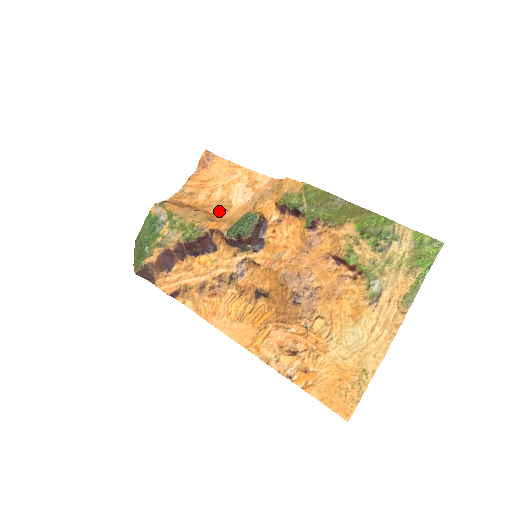
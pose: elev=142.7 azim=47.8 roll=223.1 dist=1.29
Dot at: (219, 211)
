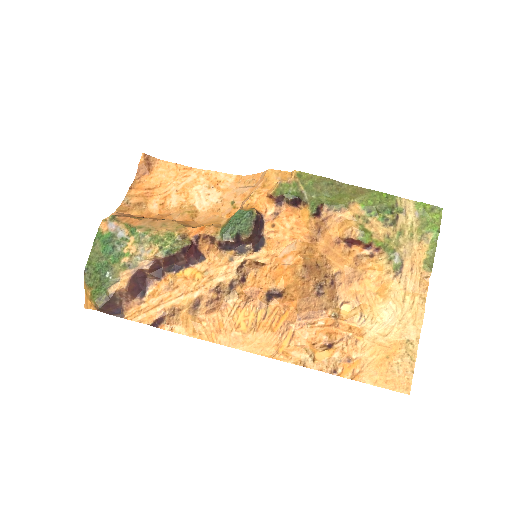
Dot at: (187, 217)
